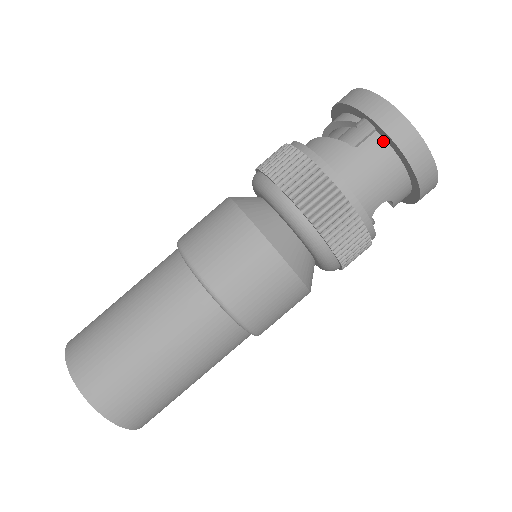
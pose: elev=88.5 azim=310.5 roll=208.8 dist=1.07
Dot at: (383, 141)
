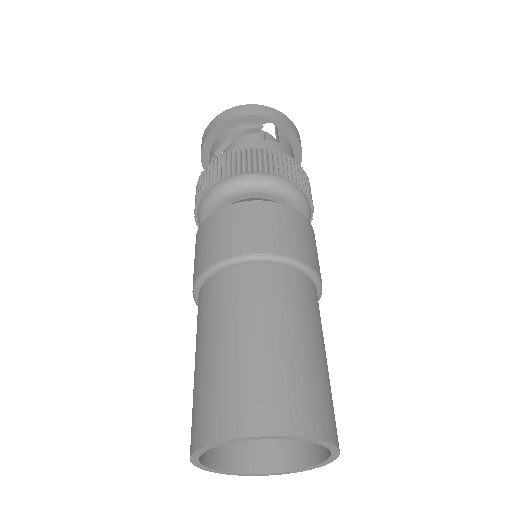
Dot at: (285, 137)
